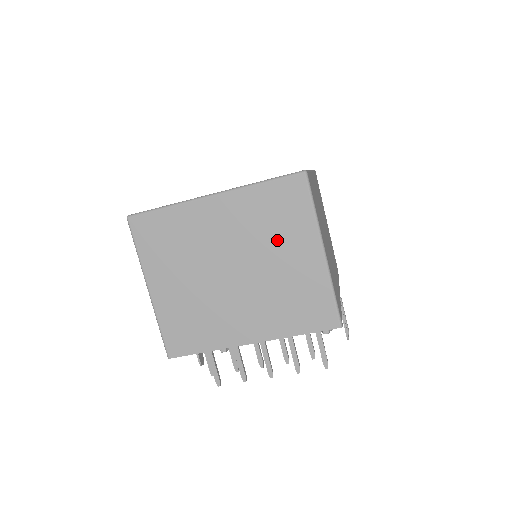
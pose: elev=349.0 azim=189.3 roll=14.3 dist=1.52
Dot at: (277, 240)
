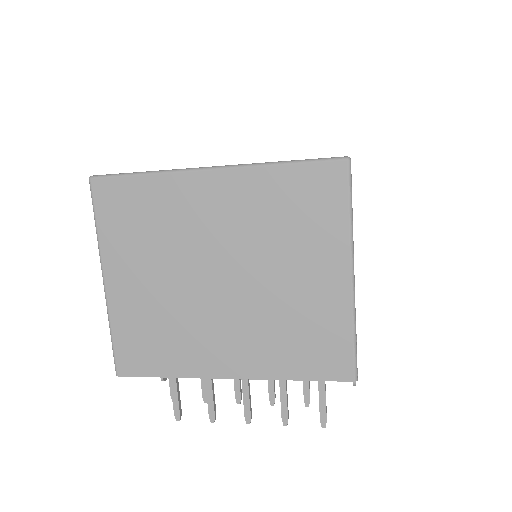
Dot at: (290, 247)
